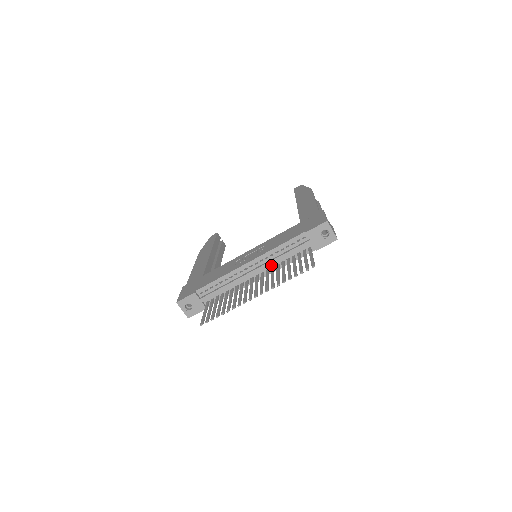
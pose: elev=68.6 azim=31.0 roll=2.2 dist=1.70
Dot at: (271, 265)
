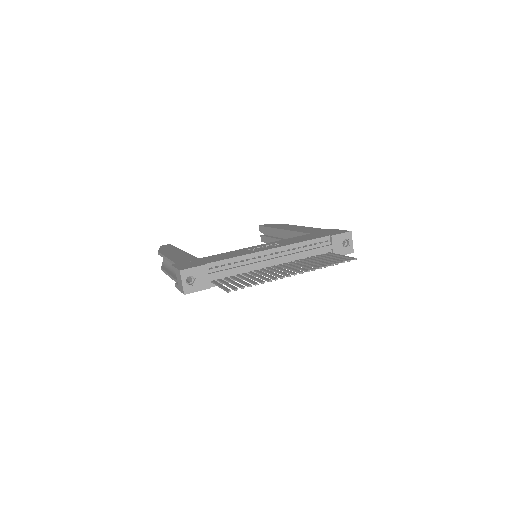
Dot at: (290, 259)
